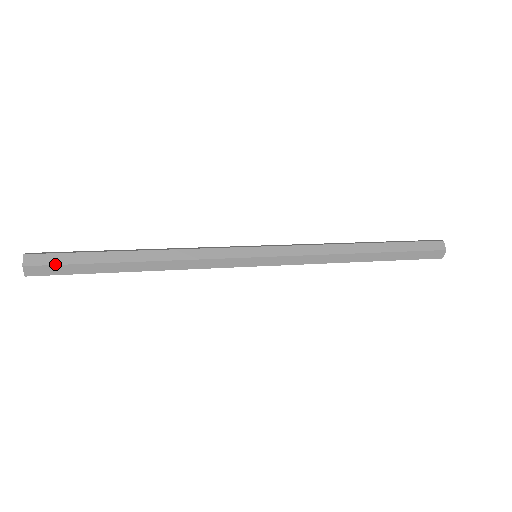
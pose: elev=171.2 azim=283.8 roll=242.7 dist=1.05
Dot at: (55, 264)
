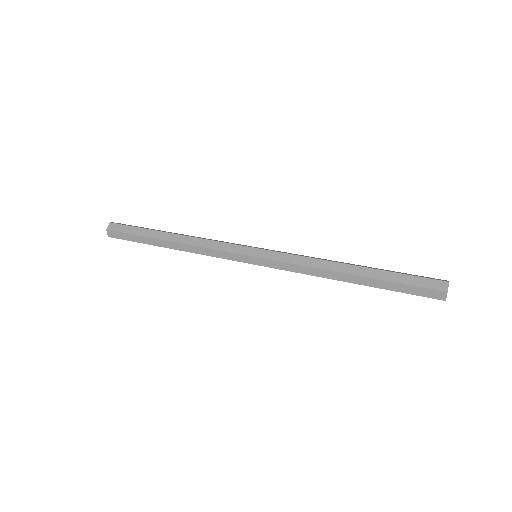
Dot at: (124, 239)
